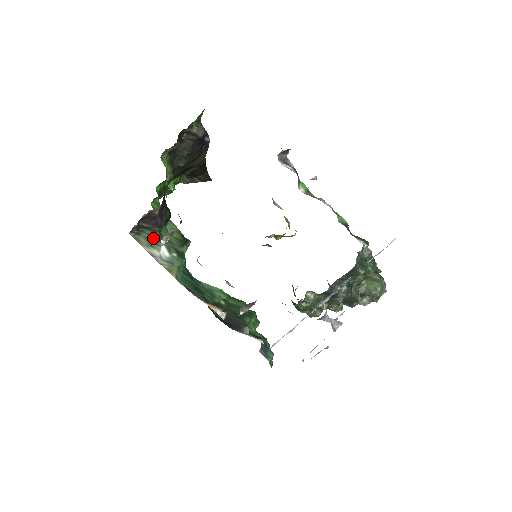
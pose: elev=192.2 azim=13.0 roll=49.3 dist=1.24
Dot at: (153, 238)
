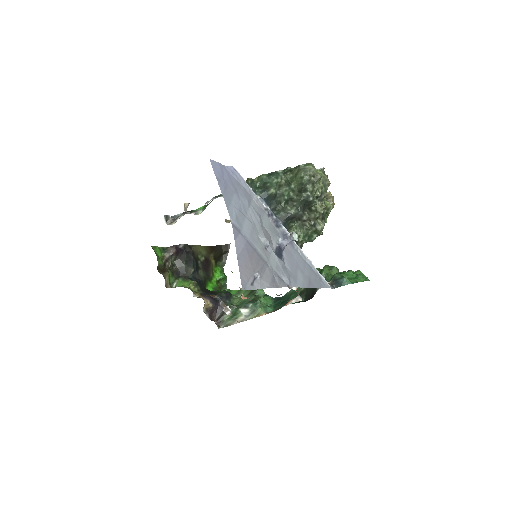
Dot at: (232, 314)
